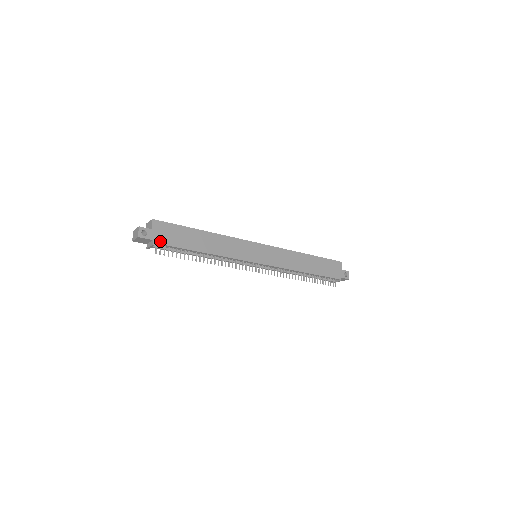
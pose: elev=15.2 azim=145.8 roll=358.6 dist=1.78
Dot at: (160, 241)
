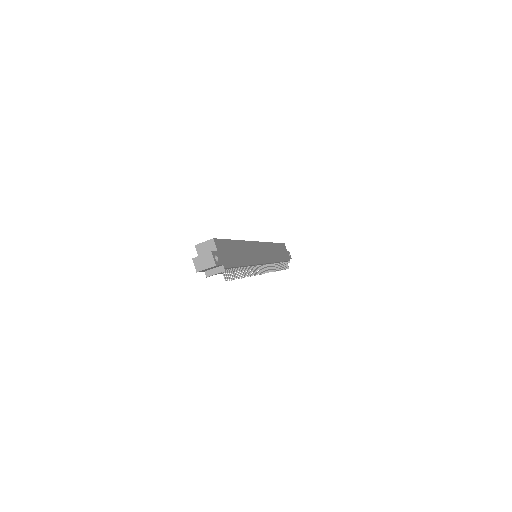
Dot at: (226, 264)
